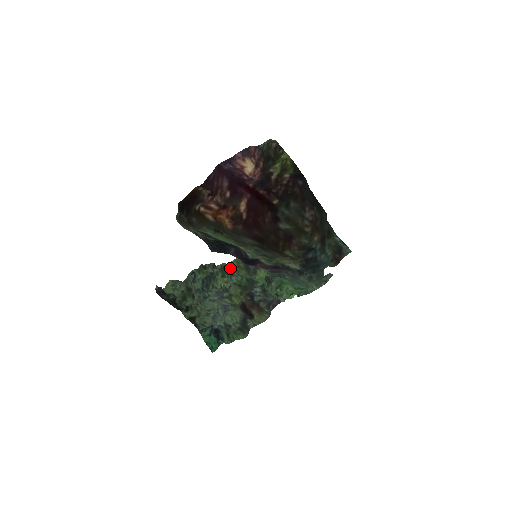
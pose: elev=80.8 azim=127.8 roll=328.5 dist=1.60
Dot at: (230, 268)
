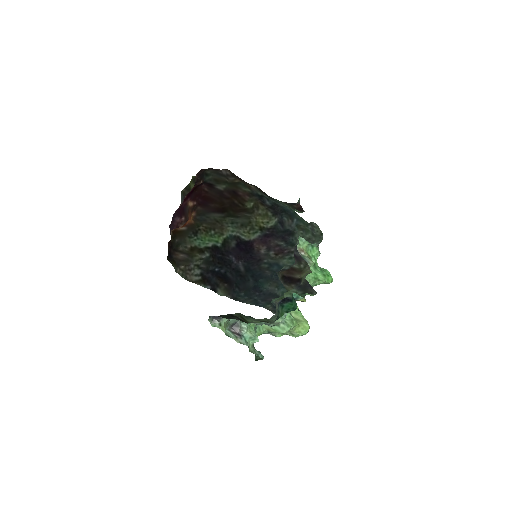
Dot at: occluded
